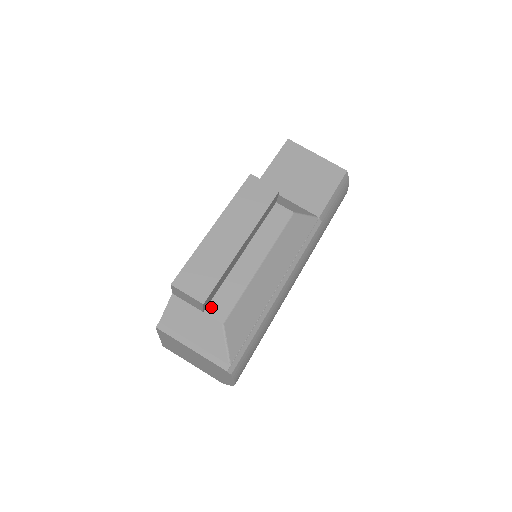
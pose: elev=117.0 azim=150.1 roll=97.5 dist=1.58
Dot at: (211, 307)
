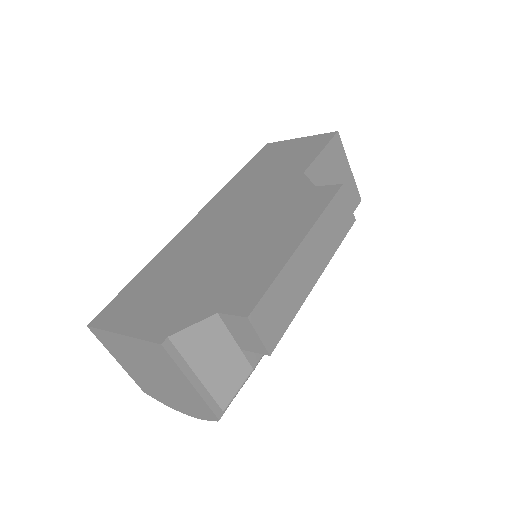
Dot at: occluded
